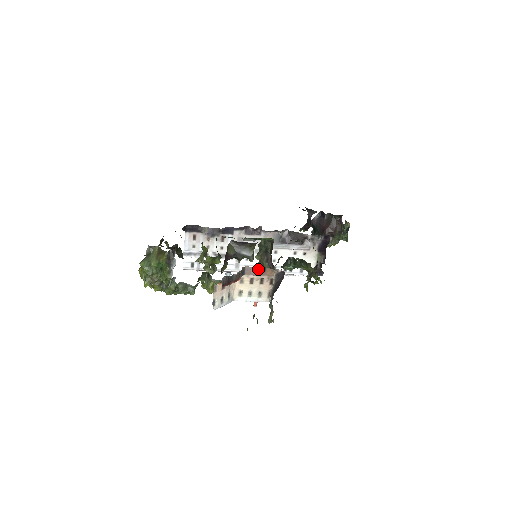
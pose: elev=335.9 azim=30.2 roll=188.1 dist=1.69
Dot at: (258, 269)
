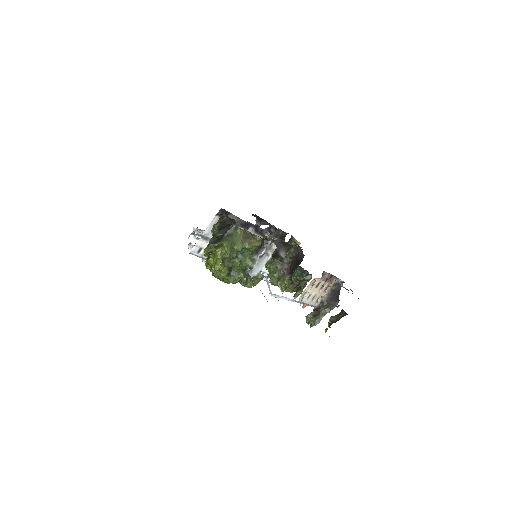
Dot at: (328, 276)
